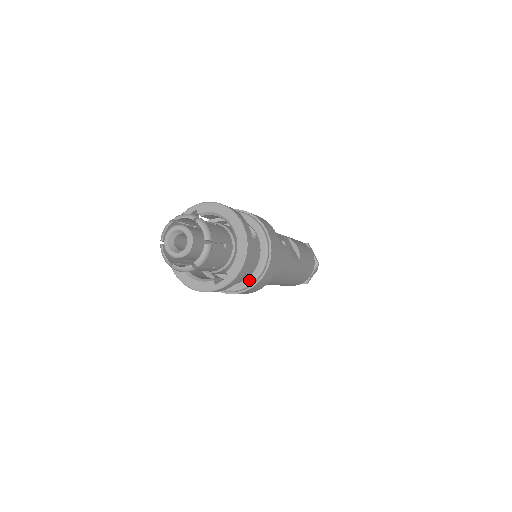
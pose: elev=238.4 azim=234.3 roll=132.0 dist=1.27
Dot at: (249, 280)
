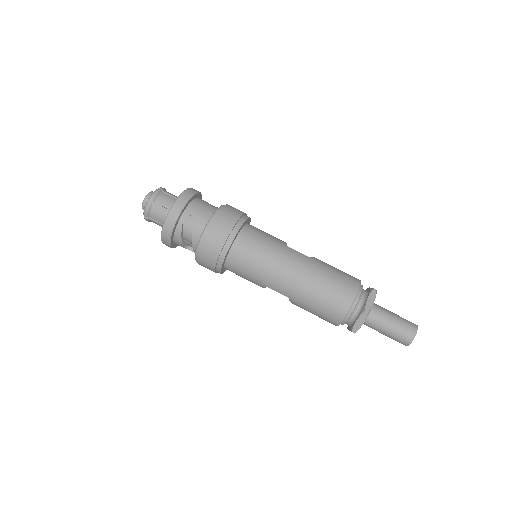
Dot at: (206, 225)
